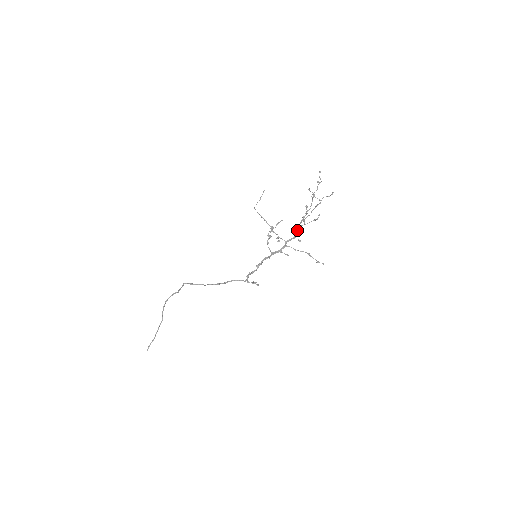
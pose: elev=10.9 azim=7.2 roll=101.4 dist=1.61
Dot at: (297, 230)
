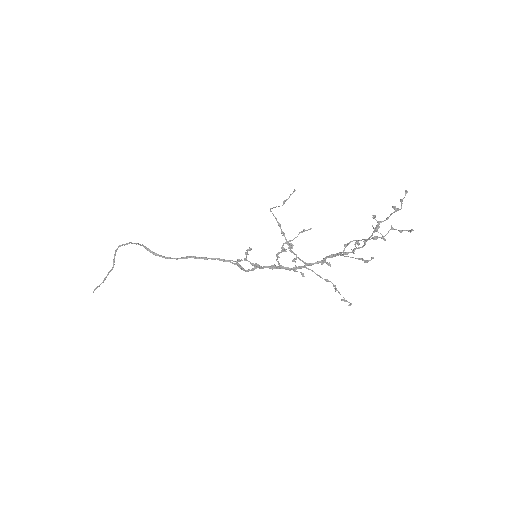
Dot at: (329, 257)
